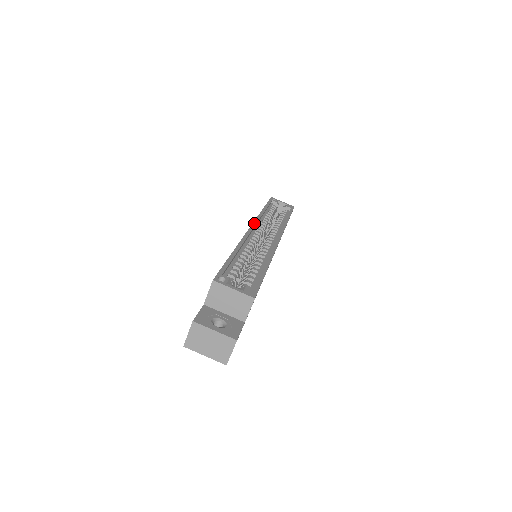
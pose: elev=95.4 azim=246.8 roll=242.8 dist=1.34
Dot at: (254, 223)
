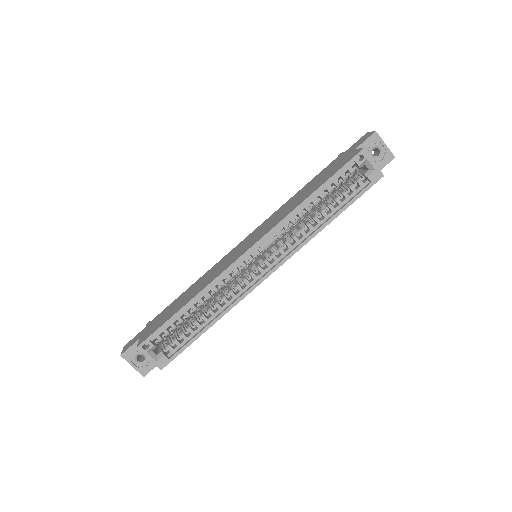
Dot at: (260, 241)
